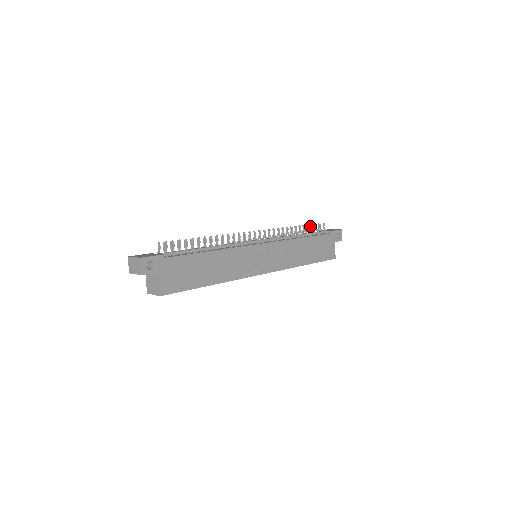
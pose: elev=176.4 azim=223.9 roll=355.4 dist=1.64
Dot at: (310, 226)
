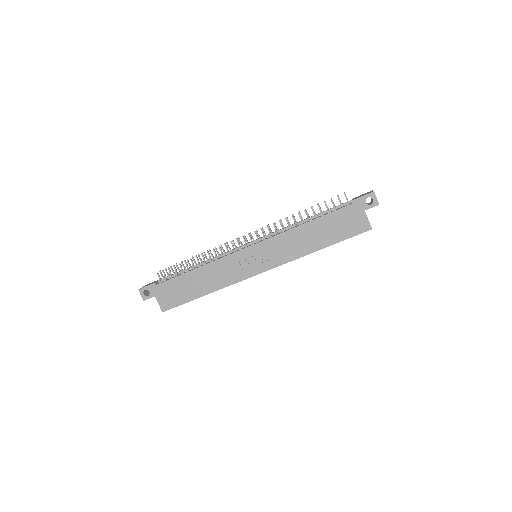
Dot at: occluded
